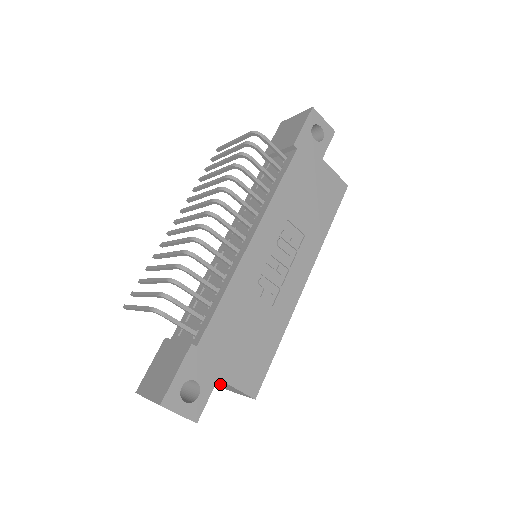
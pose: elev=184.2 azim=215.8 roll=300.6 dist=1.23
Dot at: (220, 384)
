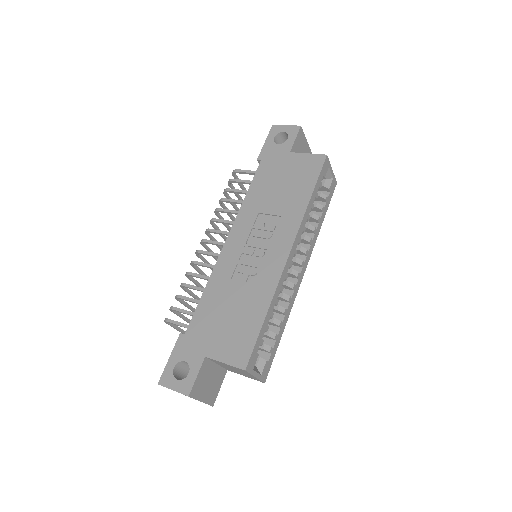
Dot at: (241, 373)
